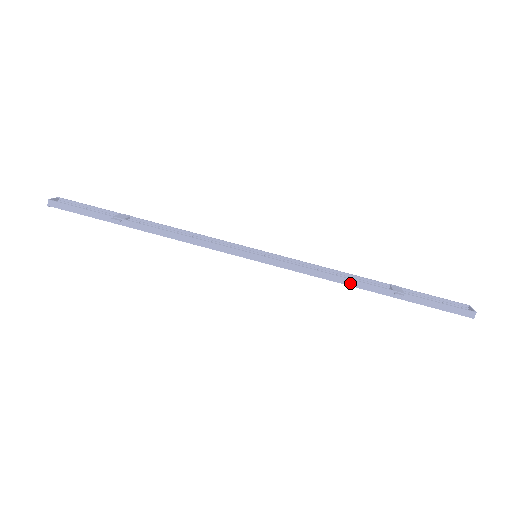
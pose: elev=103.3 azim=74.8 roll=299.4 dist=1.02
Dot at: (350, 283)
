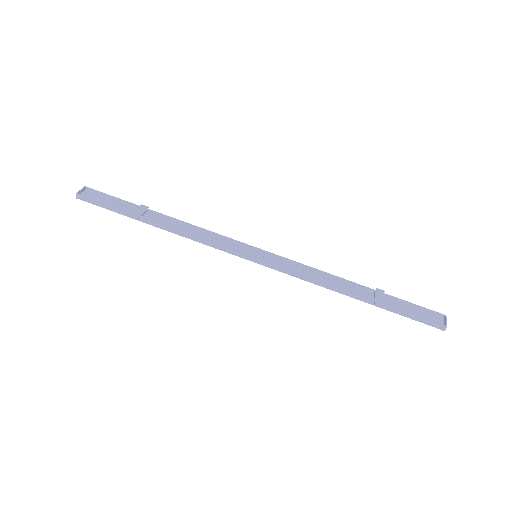
Dot at: (336, 290)
